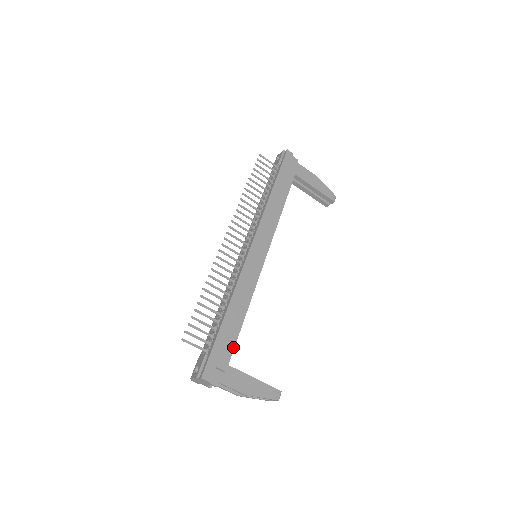
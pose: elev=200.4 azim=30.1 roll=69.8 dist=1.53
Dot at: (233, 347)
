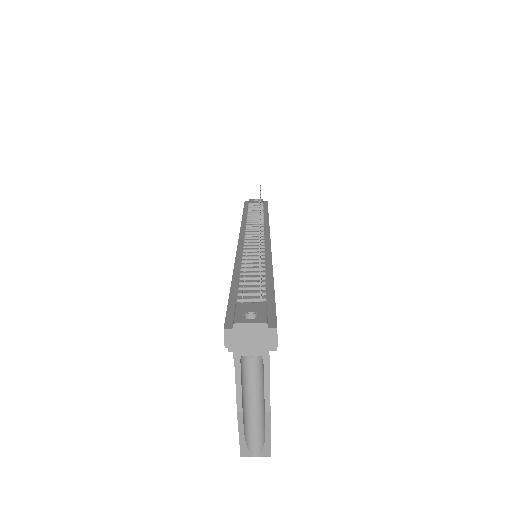
Dot at: occluded
